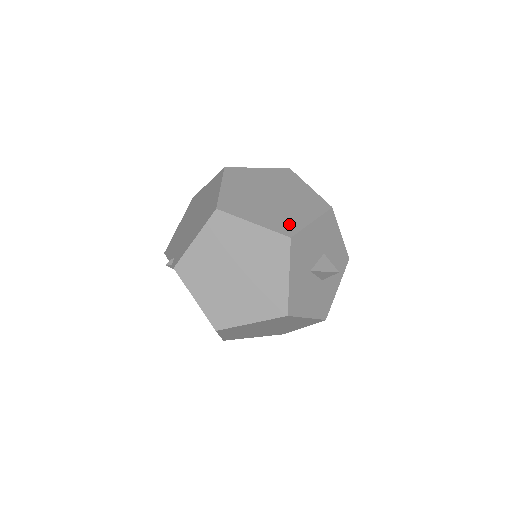
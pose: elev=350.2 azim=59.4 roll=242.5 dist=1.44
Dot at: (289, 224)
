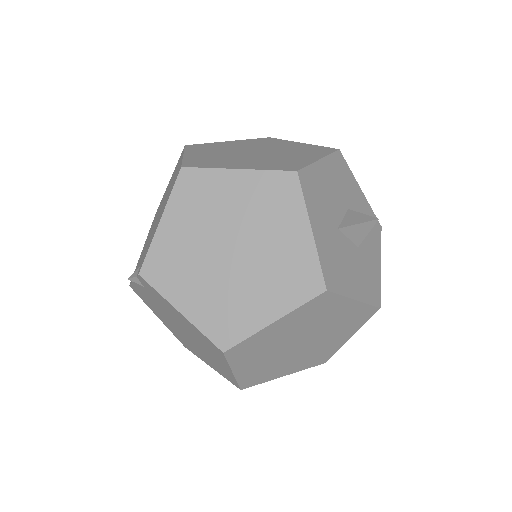
Dot at: (289, 164)
